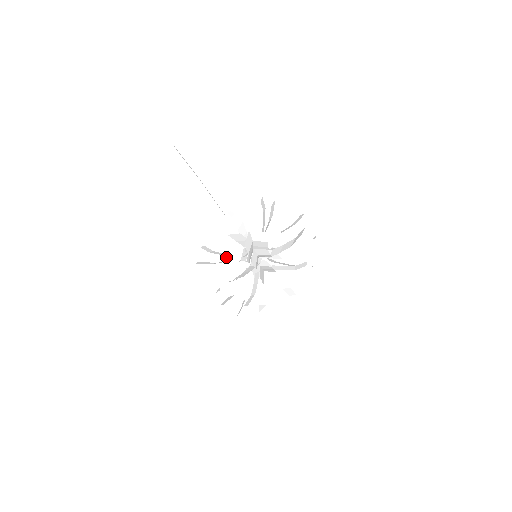
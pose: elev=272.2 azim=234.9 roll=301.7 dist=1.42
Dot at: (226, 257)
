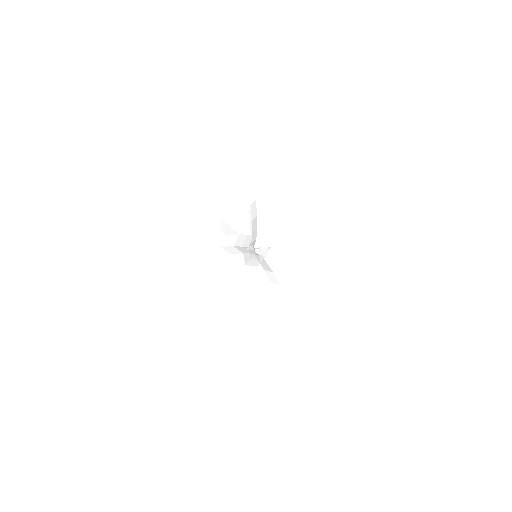
Dot at: occluded
